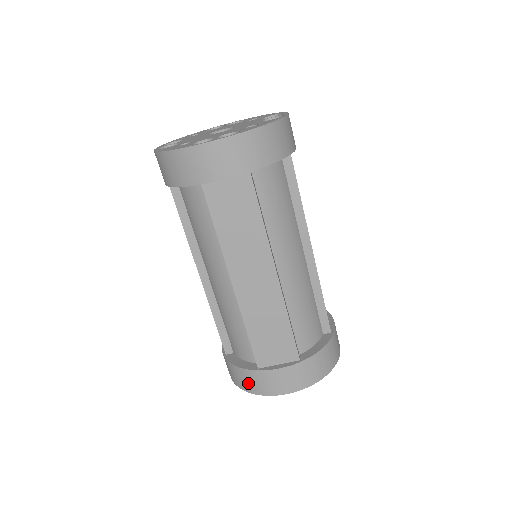
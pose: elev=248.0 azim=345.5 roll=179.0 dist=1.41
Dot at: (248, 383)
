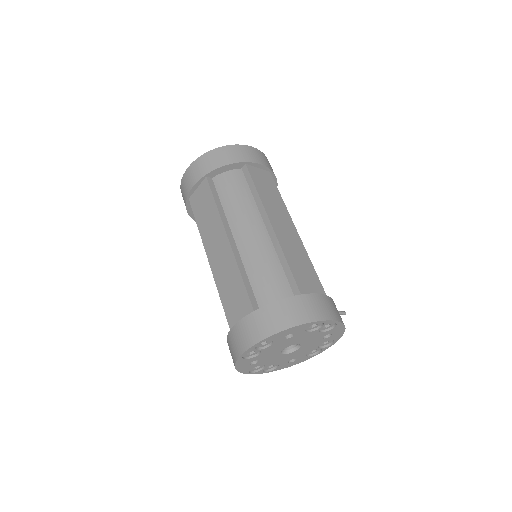
Dot at: (231, 354)
